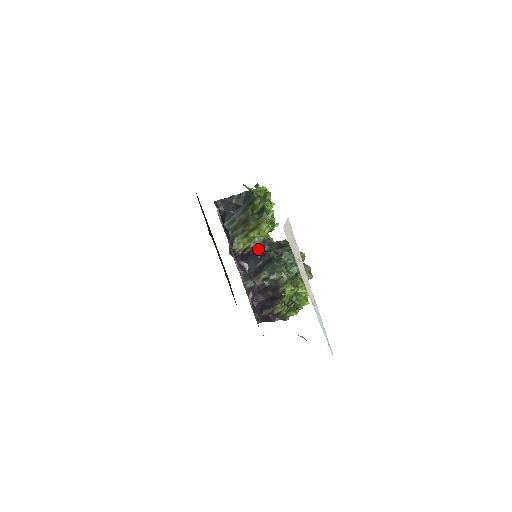
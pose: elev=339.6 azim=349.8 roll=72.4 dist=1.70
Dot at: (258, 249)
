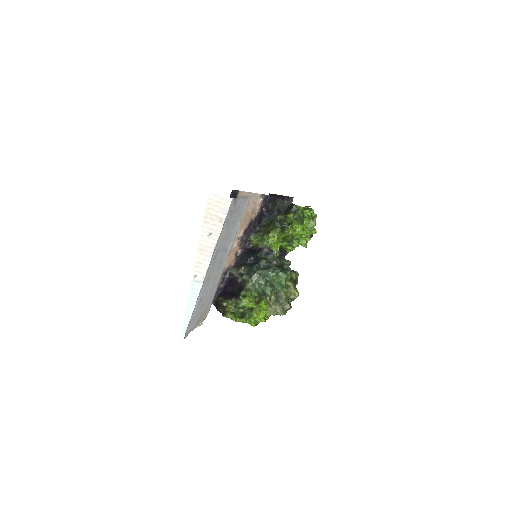
Dot at: (259, 250)
